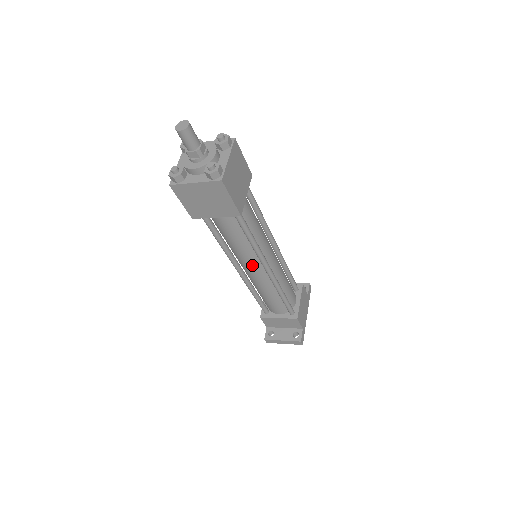
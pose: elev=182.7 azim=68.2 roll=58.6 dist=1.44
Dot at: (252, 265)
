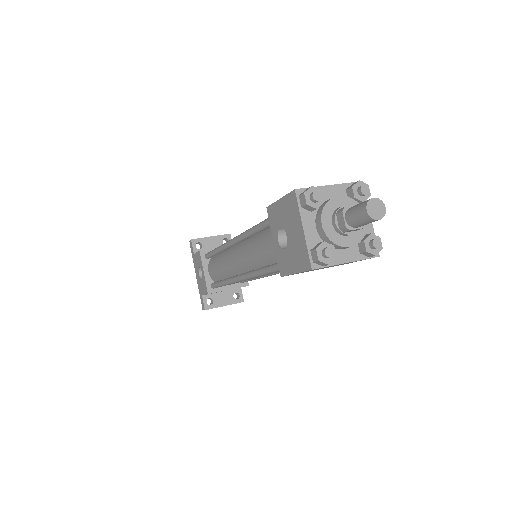
Dot at: occluded
